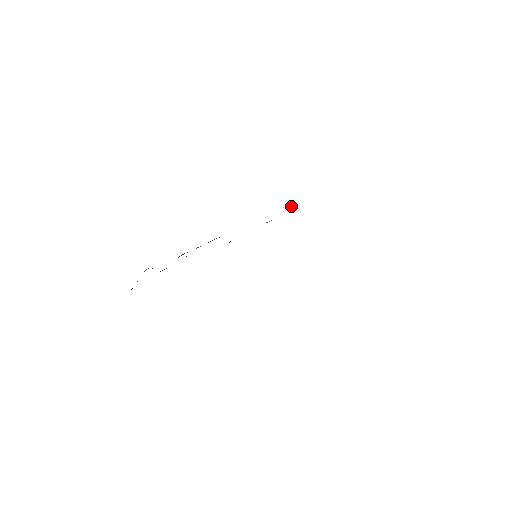
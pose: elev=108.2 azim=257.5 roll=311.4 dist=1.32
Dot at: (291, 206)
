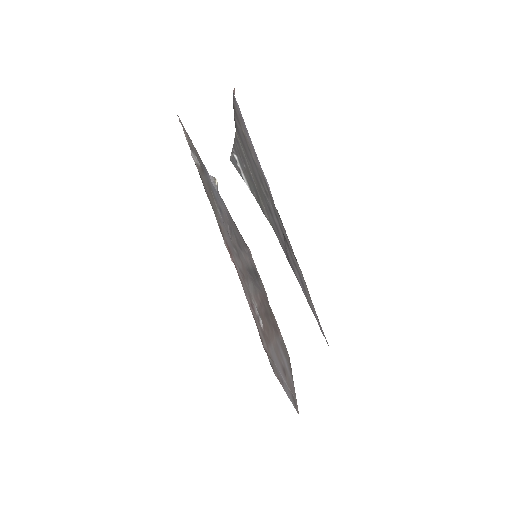
Dot at: occluded
